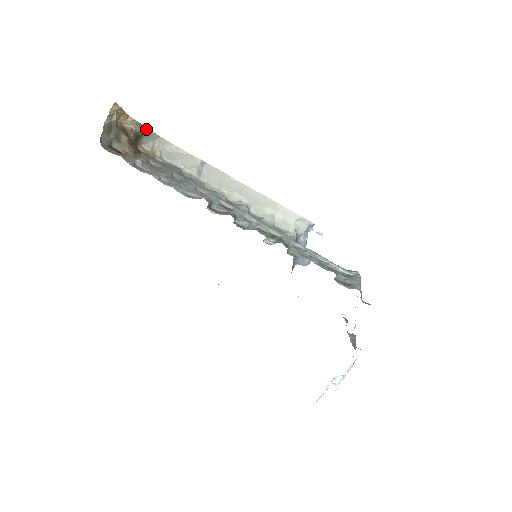
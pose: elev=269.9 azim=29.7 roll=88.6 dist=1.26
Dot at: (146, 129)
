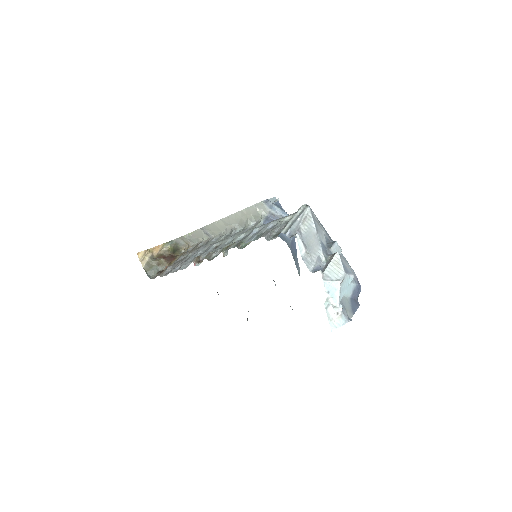
Dot at: (172, 241)
